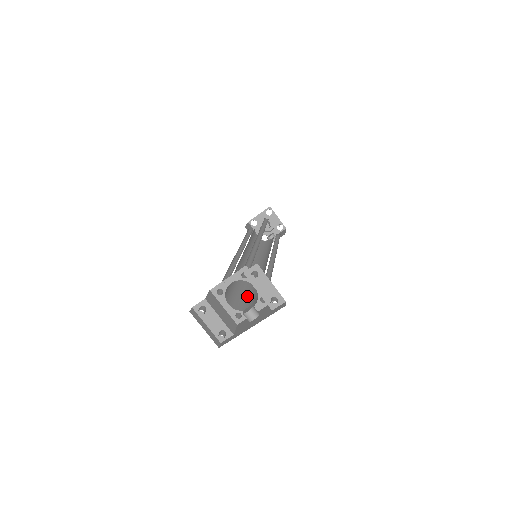
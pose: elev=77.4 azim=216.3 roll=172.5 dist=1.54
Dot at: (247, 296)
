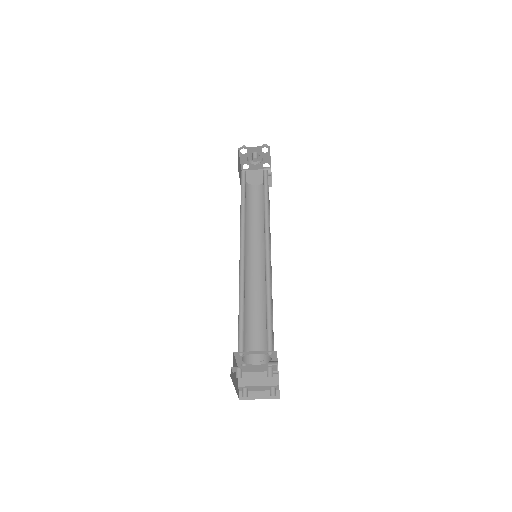
Dot at: occluded
